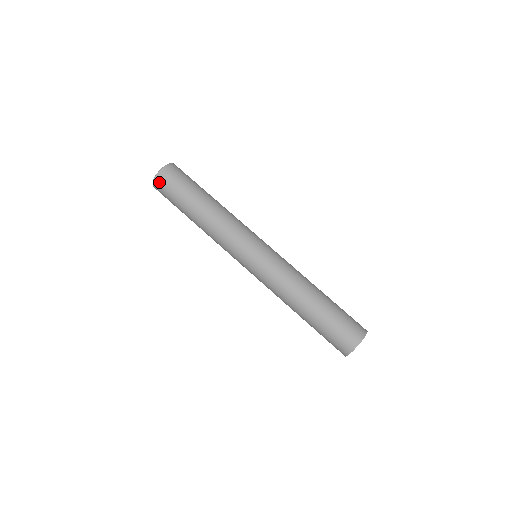
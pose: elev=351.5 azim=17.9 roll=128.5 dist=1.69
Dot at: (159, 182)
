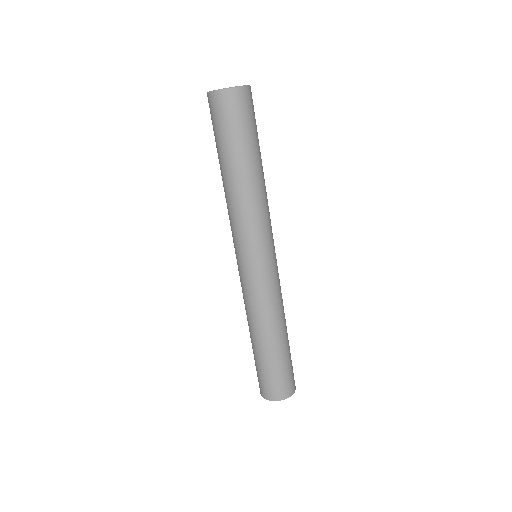
Dot at: (222, 100)
